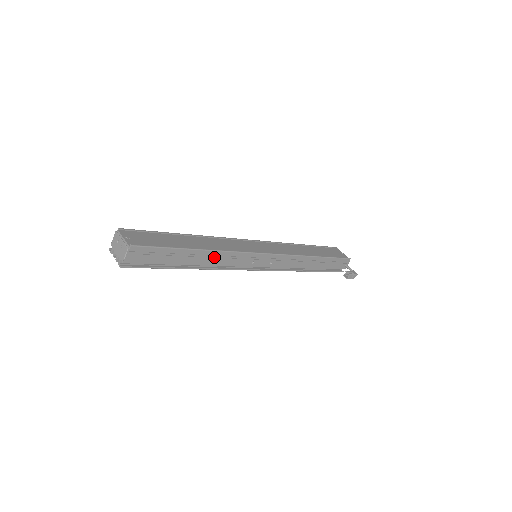
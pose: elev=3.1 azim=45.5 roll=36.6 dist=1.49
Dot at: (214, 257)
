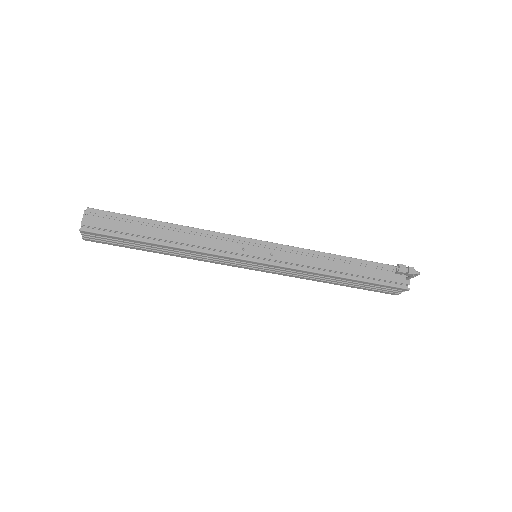
Dot at: (187, 235)
